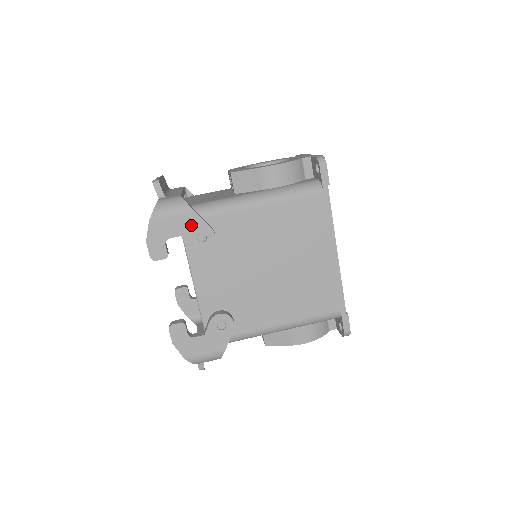
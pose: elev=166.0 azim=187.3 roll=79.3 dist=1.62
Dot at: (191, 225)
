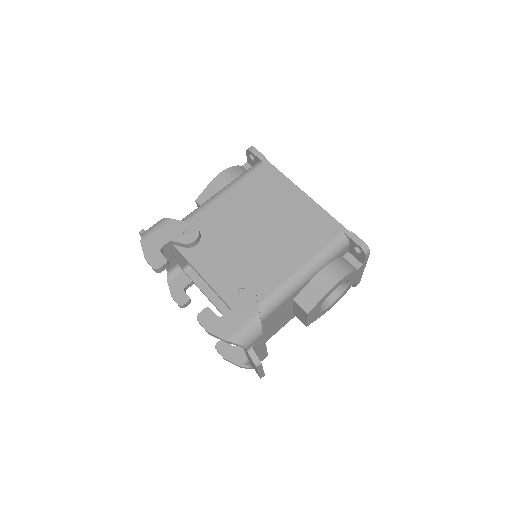
Dot at: (174, 229)
